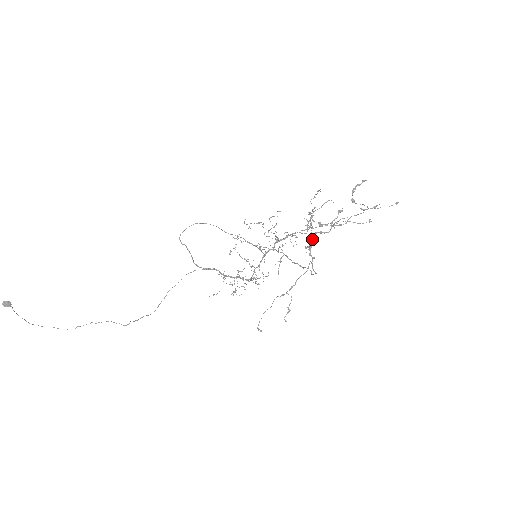
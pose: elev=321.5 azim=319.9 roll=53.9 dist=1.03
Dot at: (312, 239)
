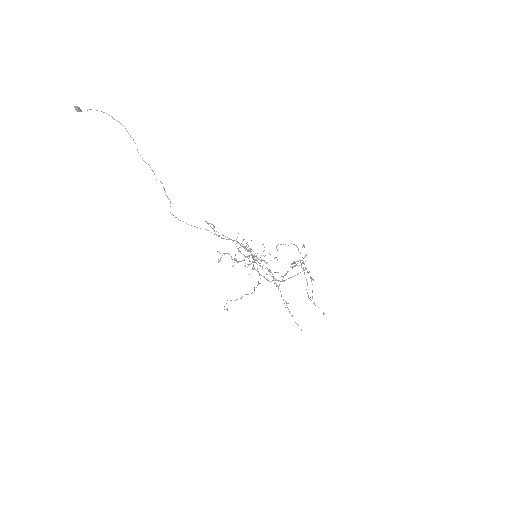
Dot at: occluded
